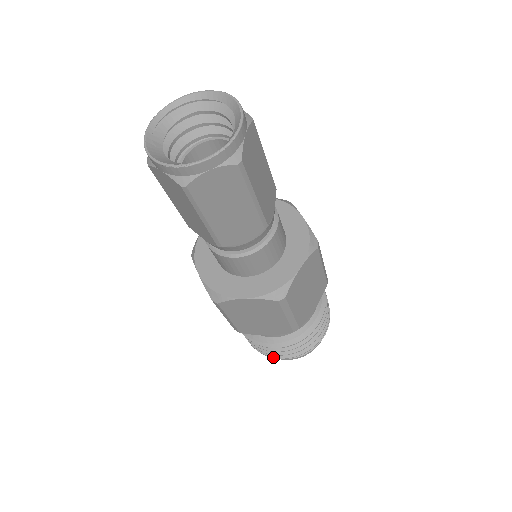
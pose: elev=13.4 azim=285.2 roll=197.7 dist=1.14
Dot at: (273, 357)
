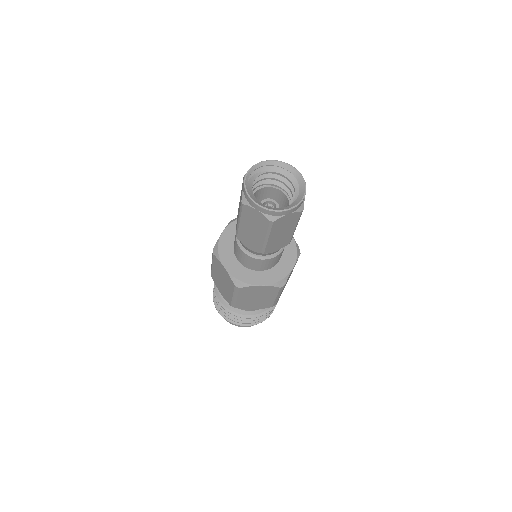
Dot at: (240, 325)
